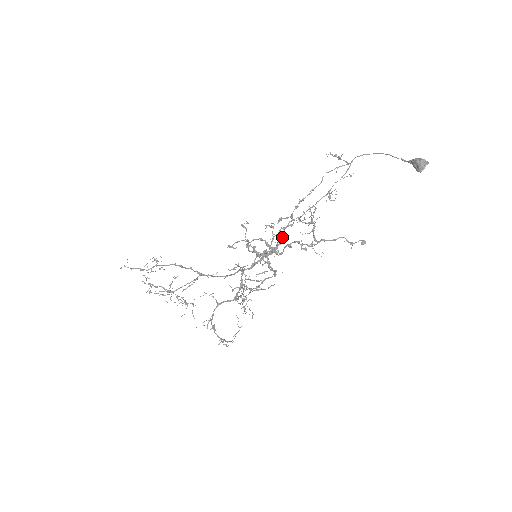
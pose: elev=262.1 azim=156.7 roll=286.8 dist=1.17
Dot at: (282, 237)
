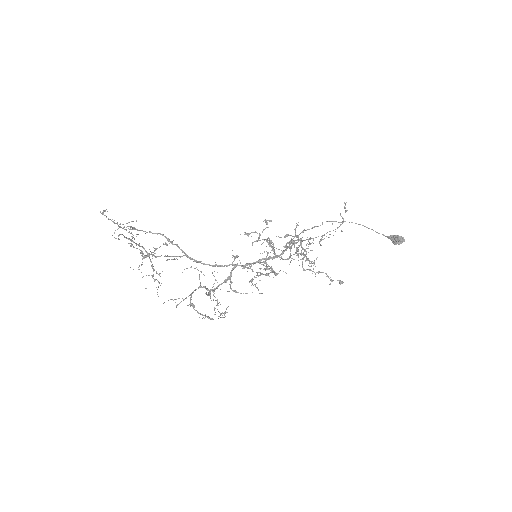
Dot at: occluded
